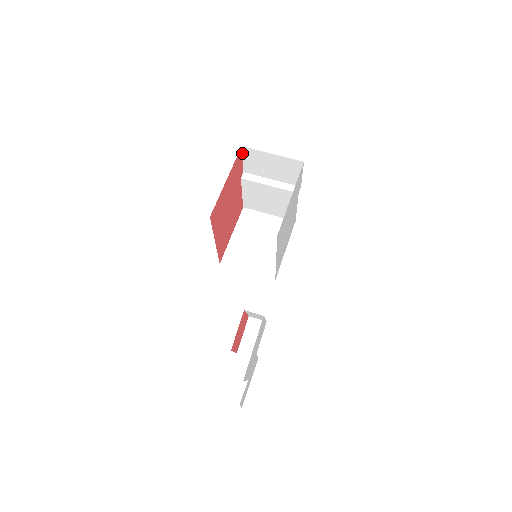
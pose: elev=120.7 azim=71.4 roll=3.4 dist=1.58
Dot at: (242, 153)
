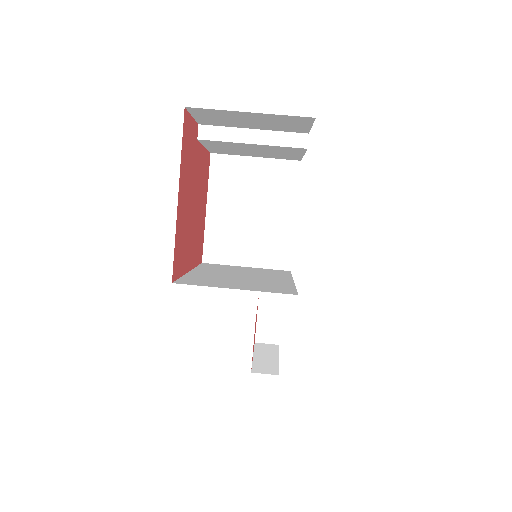
Dot at: (188, 111)
